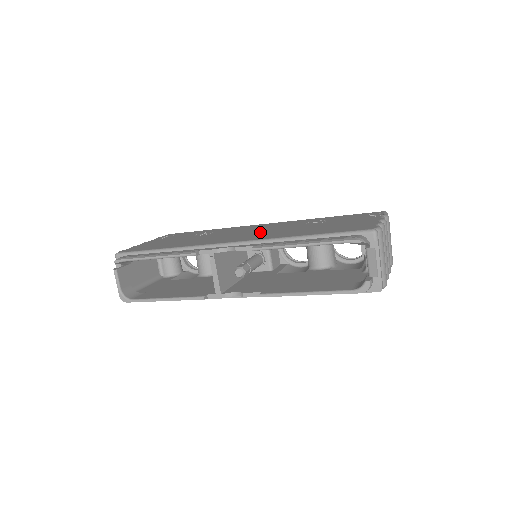
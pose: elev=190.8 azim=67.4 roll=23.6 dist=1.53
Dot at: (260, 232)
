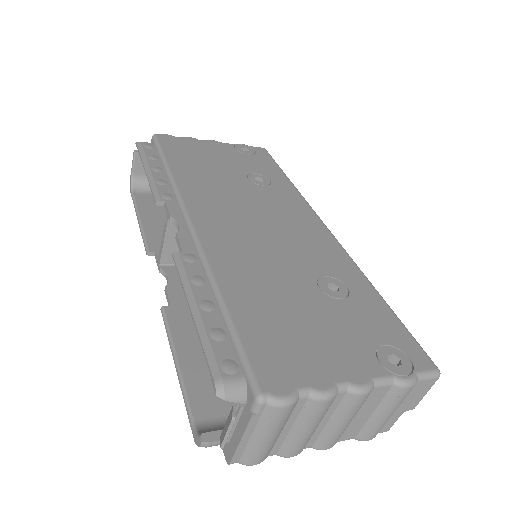
Dot at: (257, 236)
